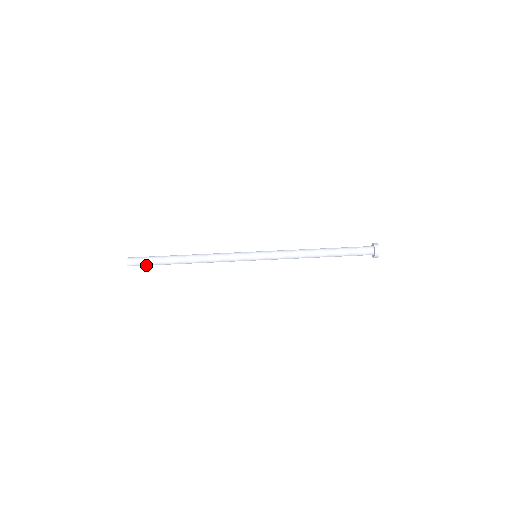
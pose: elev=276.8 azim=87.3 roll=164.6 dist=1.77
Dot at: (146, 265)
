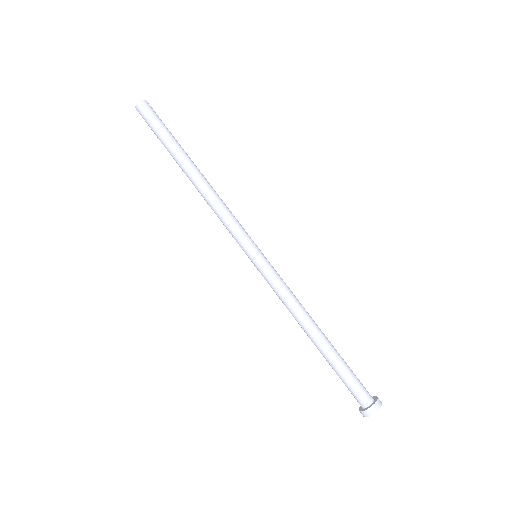
Dot at: (152, 129)
